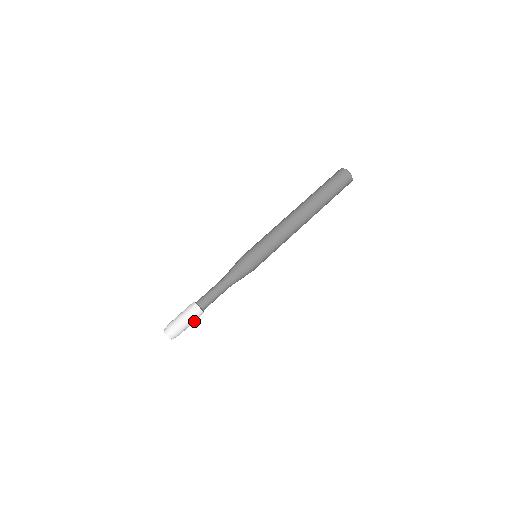
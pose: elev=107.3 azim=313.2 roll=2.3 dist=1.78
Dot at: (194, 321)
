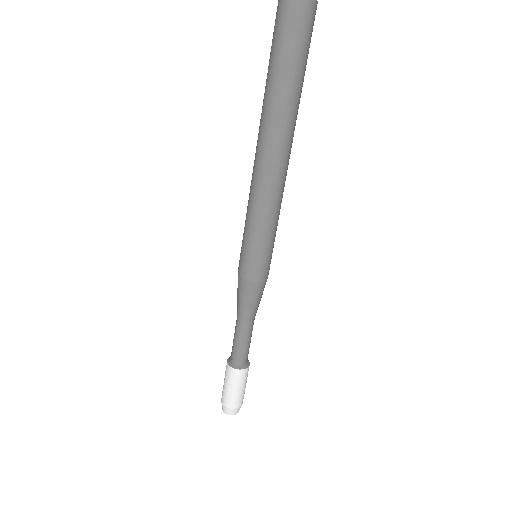
Dot at: (243, 383)
